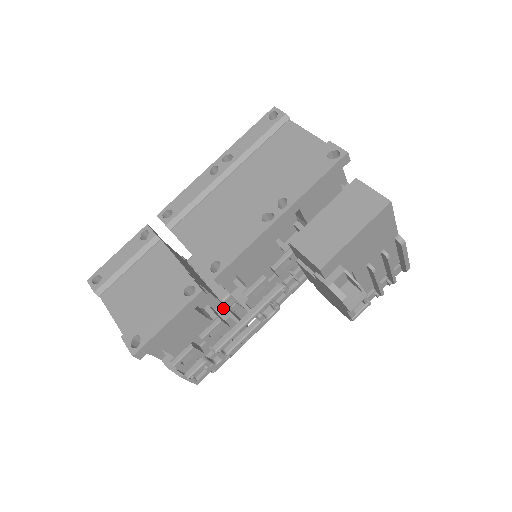
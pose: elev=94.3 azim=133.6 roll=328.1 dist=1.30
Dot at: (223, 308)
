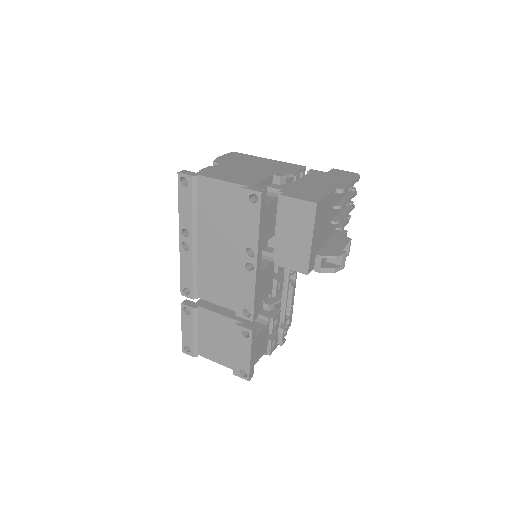
Dot at: (267, 306)
